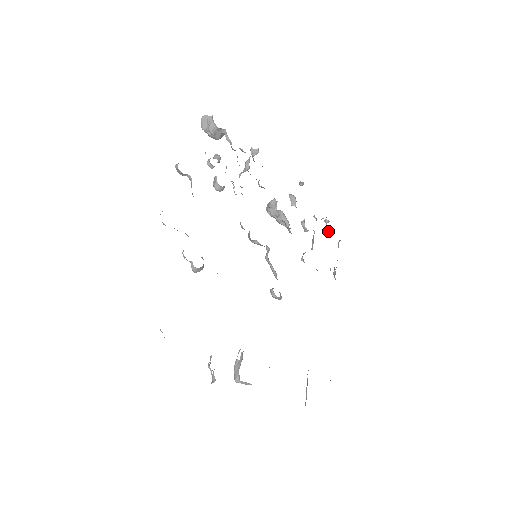
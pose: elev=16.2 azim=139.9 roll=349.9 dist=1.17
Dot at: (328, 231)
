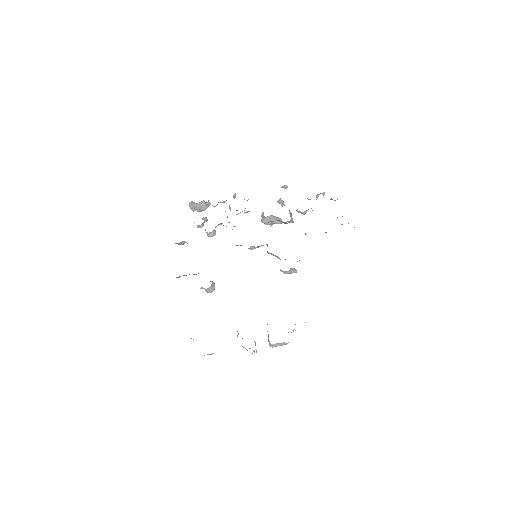
Dot at: occluded
